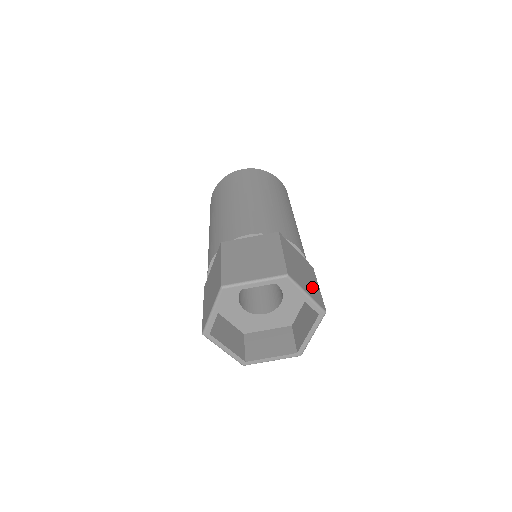
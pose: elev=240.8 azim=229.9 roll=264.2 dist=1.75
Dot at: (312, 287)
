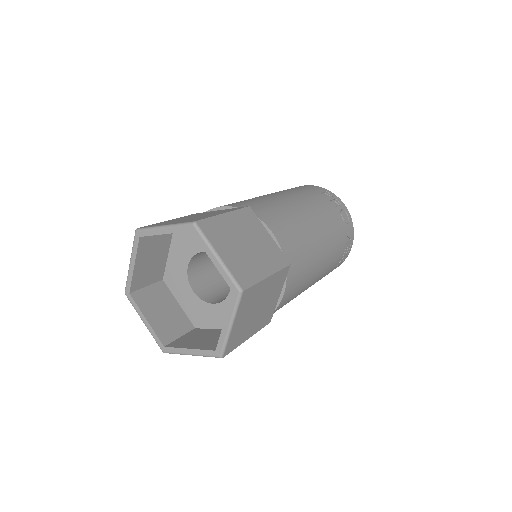
Dot at: (197, 218)
